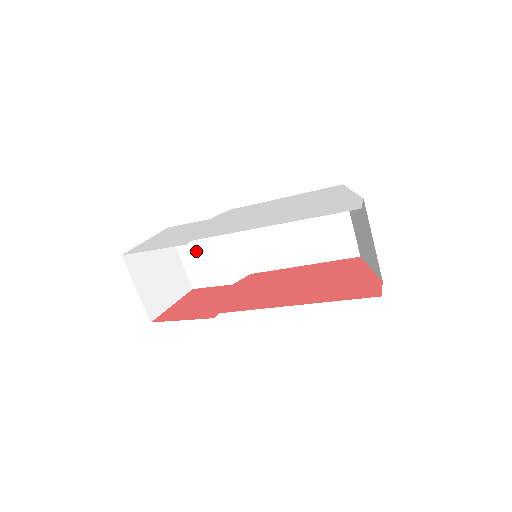
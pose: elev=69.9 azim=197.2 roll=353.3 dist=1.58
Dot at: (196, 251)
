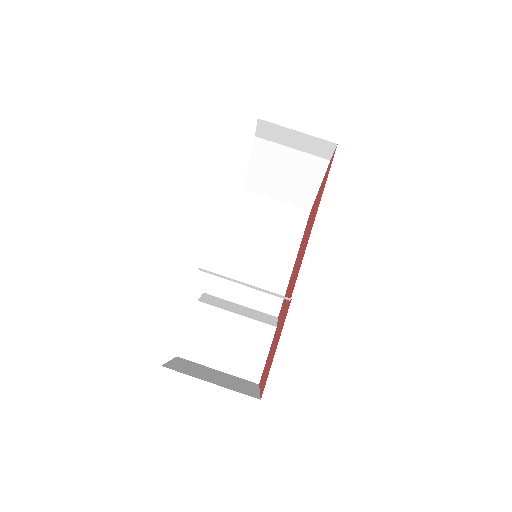
Dot at: (220, 343)
